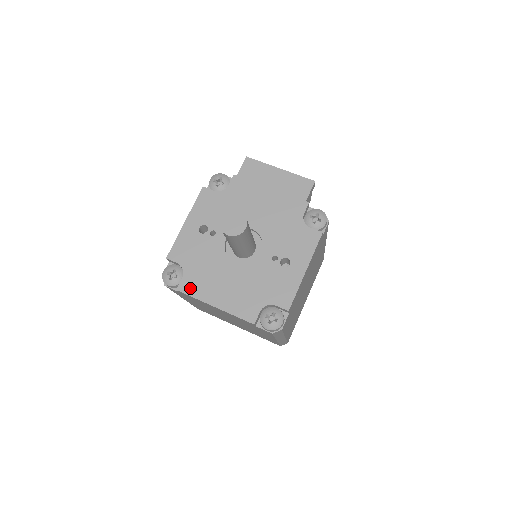
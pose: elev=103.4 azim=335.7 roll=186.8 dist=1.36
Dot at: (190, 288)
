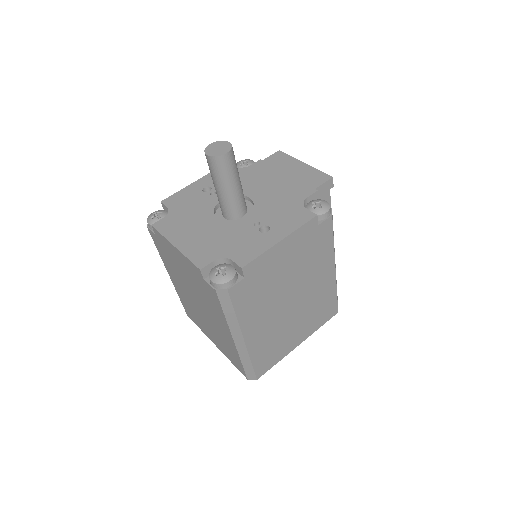
Dot at: (164, 227)
